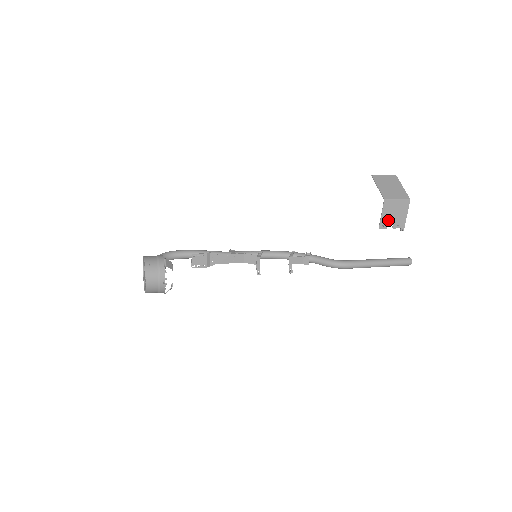
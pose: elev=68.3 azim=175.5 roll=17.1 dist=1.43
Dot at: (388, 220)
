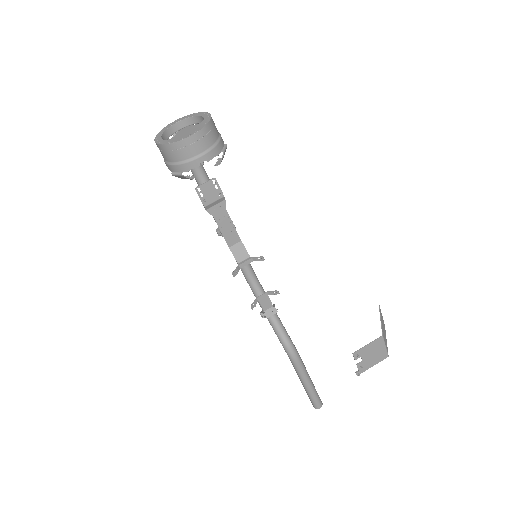
Dot at: (364, 354)
